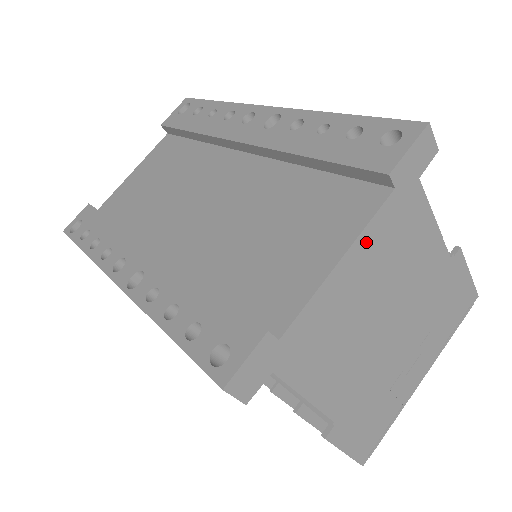
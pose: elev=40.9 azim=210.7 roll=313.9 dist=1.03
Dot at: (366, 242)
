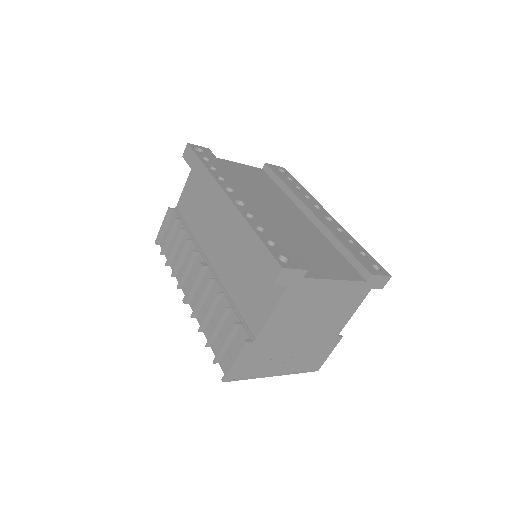
Dot at: (345, 286)
